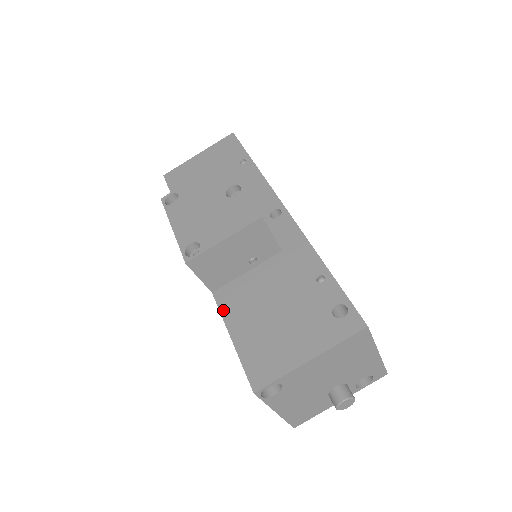
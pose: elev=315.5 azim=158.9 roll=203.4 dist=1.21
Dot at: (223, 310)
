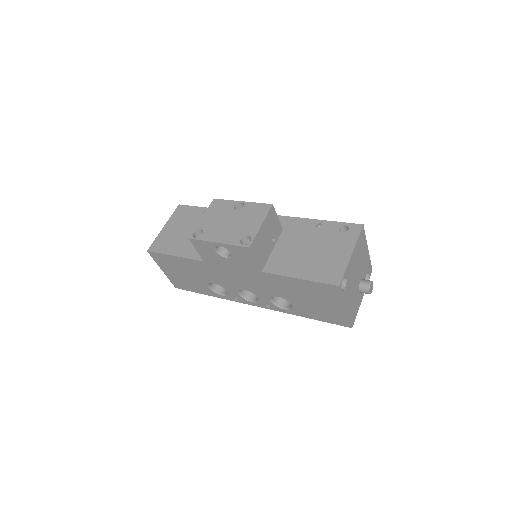
Dot at: (279, 273)
